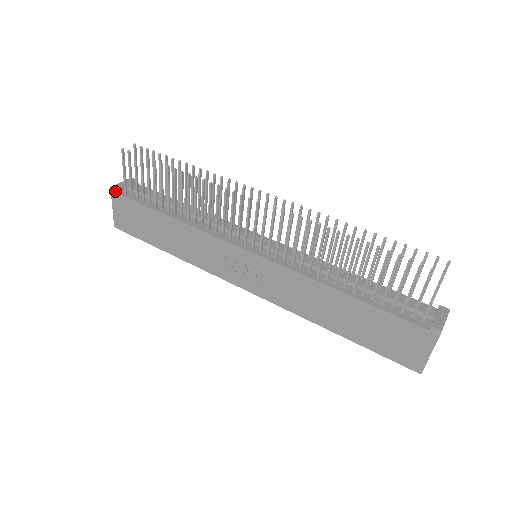
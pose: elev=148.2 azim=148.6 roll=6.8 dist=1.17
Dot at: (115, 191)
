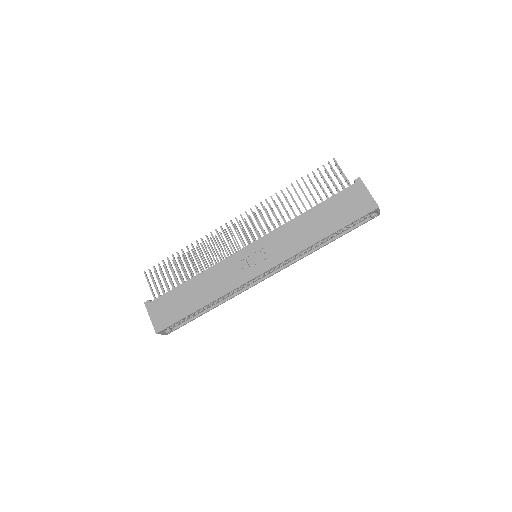
Dot at: (148, 302)
